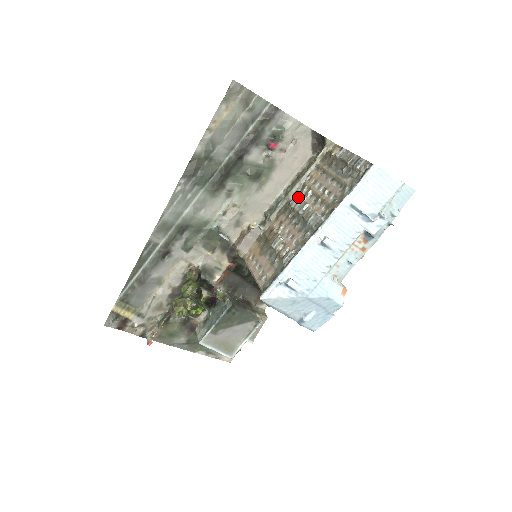
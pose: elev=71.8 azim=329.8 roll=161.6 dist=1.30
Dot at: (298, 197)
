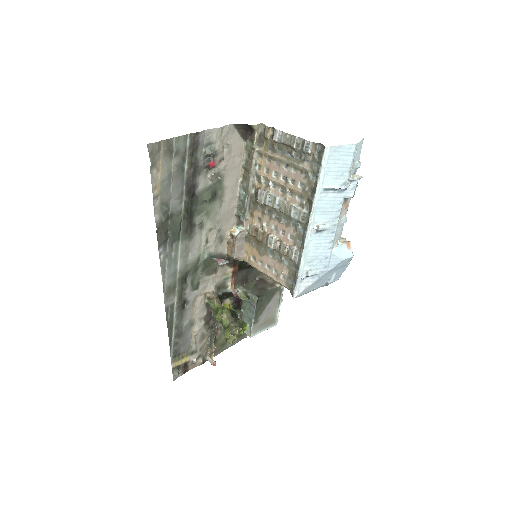
Dot at: (262, 193)
